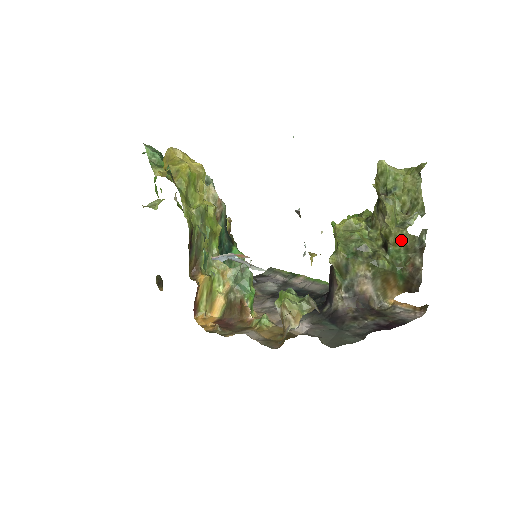
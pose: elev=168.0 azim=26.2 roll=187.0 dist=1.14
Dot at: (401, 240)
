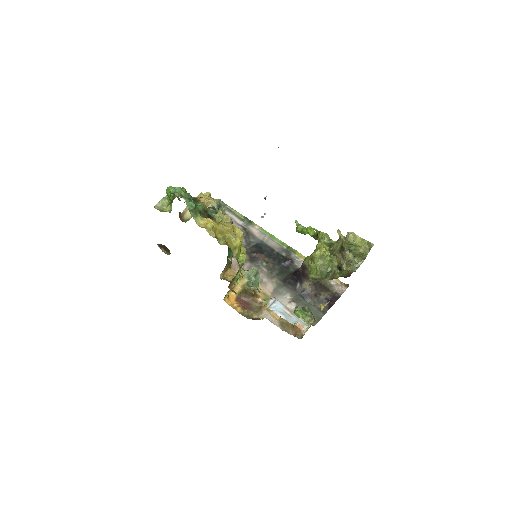
Dot at: occluded
